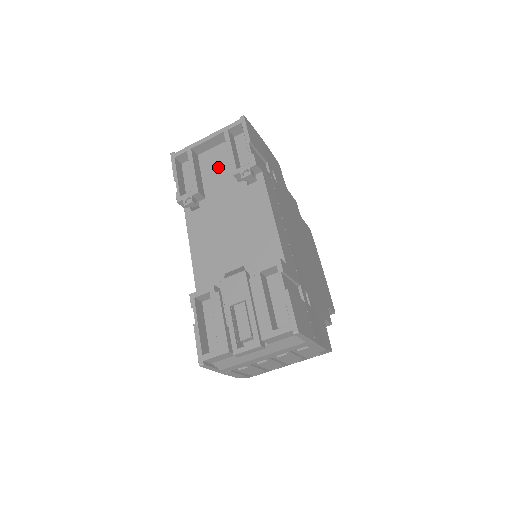
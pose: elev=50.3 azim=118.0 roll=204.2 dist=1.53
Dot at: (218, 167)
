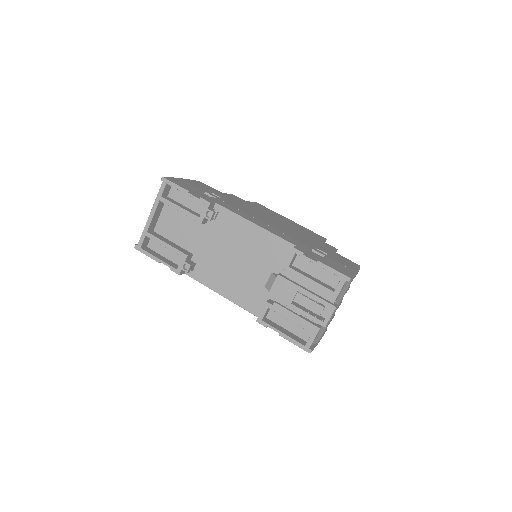
Dot at: (179, 226)
